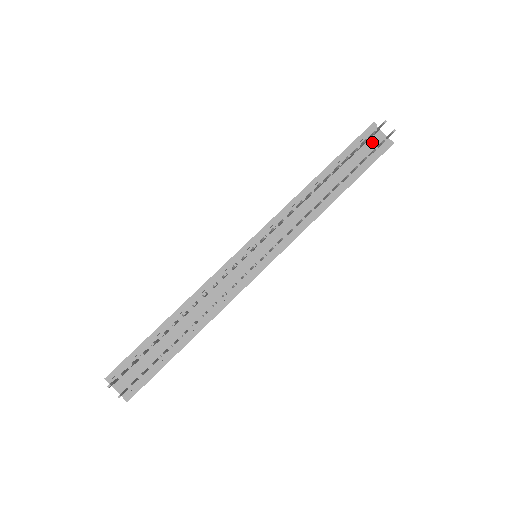
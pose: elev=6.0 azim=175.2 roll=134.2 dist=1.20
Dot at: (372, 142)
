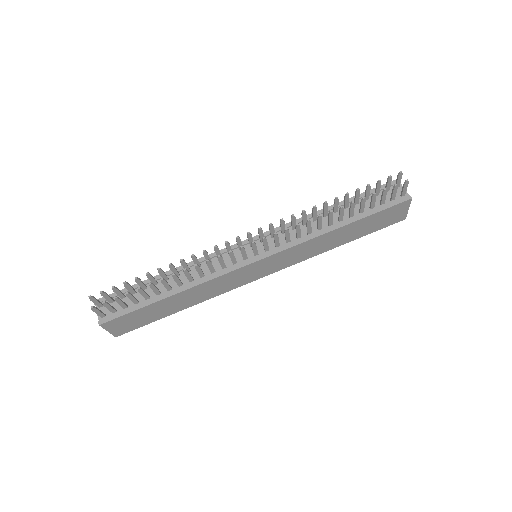
Dot at: occluded
